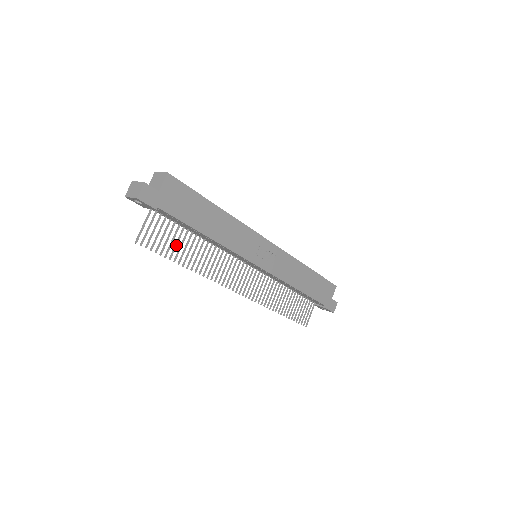
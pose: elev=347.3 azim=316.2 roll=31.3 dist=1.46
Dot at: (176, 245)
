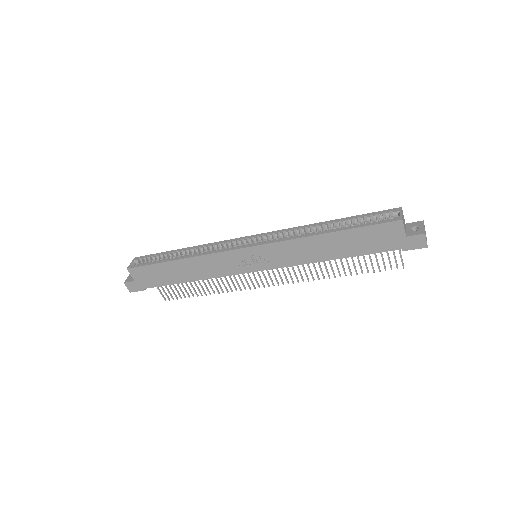
Dot at: (188, 287)
